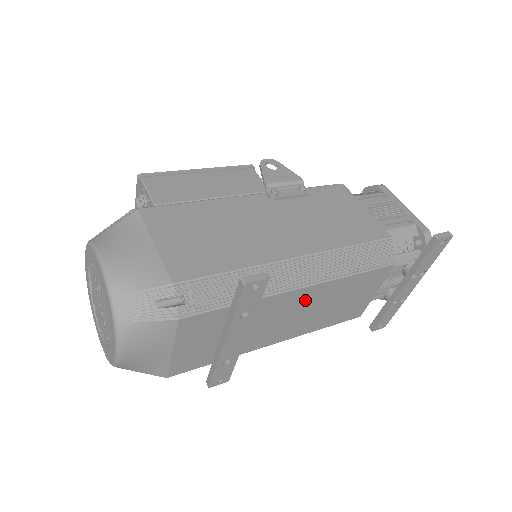
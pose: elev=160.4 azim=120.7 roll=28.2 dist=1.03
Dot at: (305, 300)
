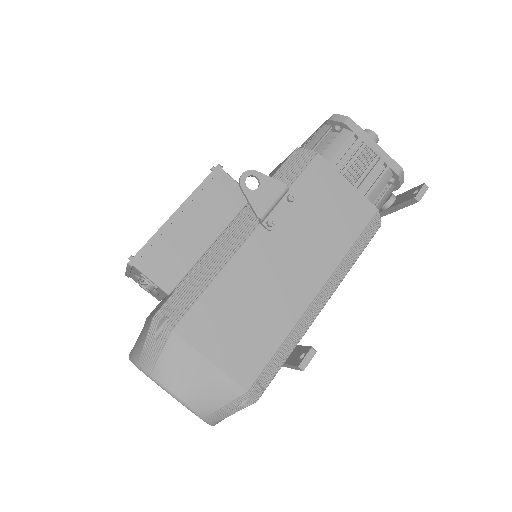
Dot at: occluded
